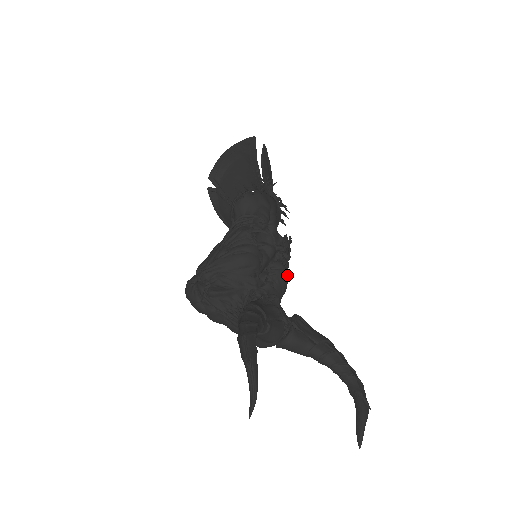
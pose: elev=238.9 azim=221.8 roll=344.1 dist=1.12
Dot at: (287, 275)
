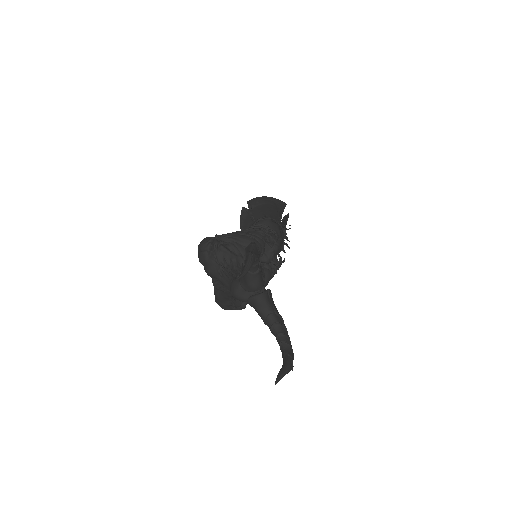
Dot at: occluded
